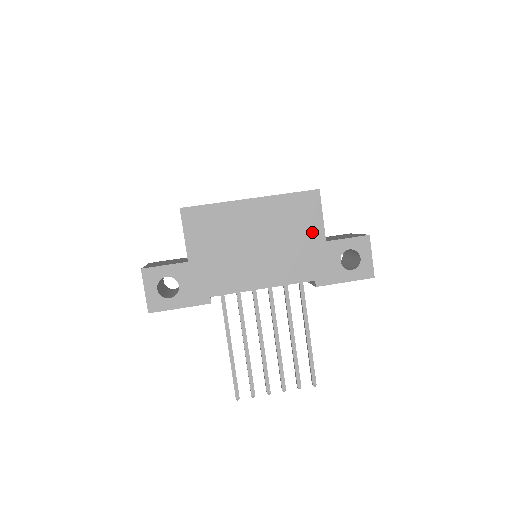
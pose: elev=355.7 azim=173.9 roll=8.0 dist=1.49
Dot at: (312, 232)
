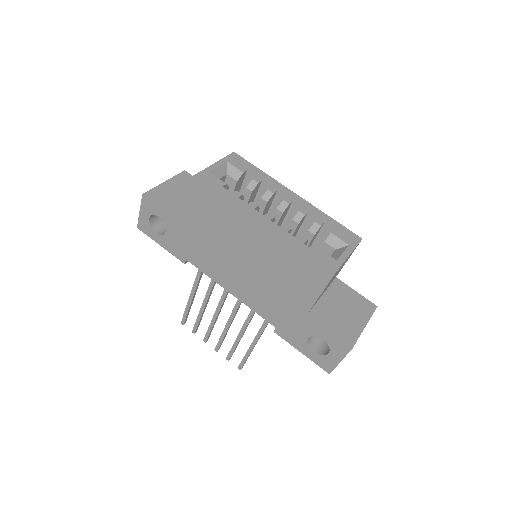
Dot at: (299, 298)
